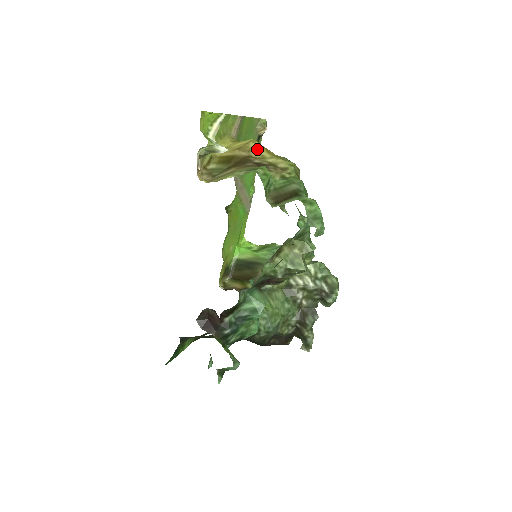
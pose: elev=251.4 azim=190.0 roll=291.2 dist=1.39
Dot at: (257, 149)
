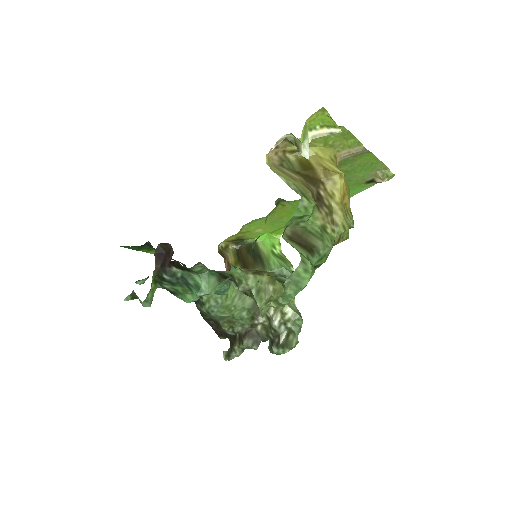
Dot at: (336, 185)
